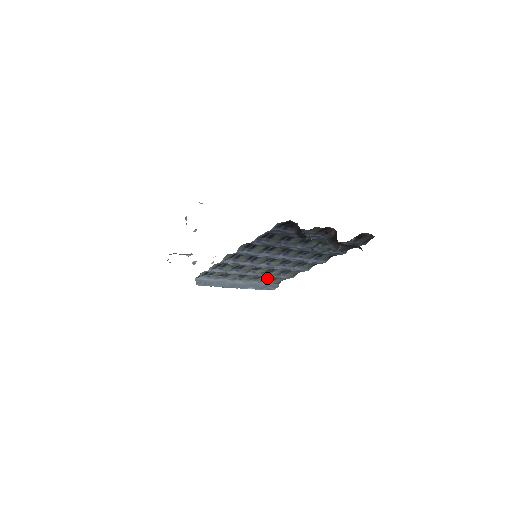
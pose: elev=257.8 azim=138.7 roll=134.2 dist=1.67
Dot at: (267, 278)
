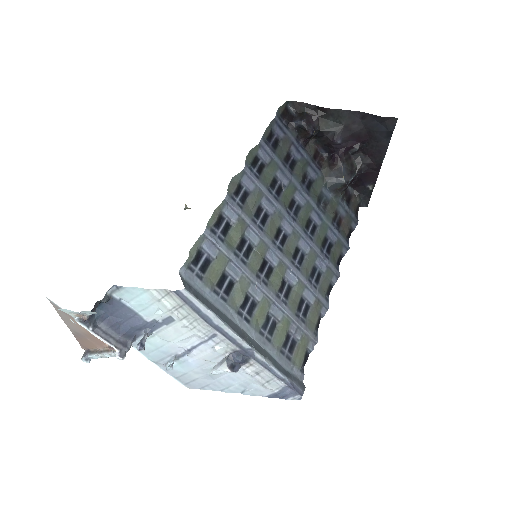
Dot at: (284, 331)
